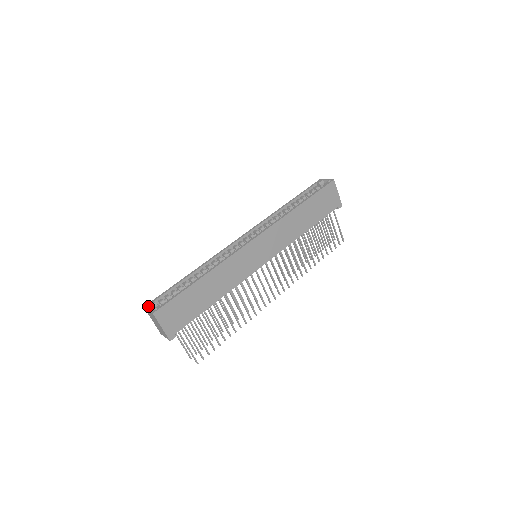
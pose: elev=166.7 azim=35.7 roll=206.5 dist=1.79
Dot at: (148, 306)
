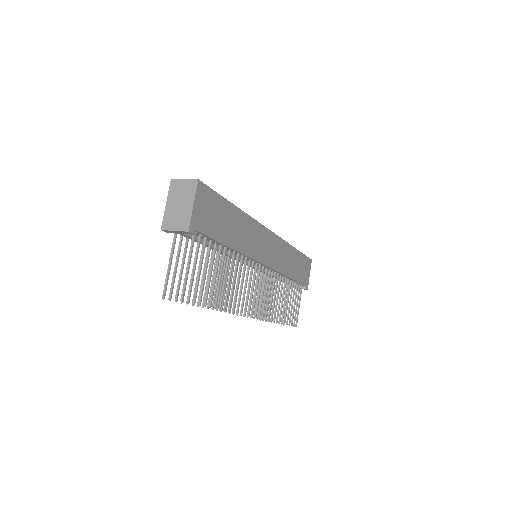
Dot at: (180, 180)
